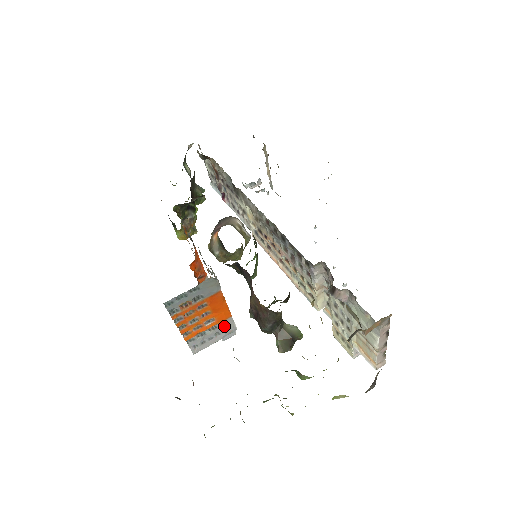
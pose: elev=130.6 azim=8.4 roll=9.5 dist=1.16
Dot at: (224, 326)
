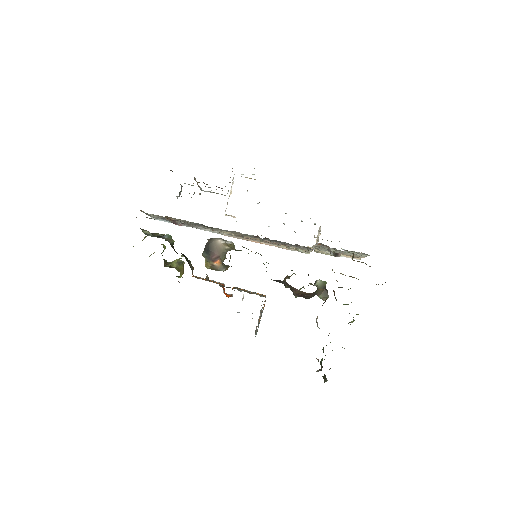
Dot at: occluded
